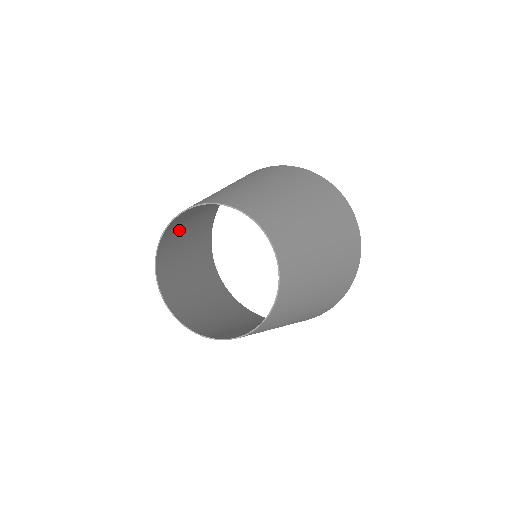
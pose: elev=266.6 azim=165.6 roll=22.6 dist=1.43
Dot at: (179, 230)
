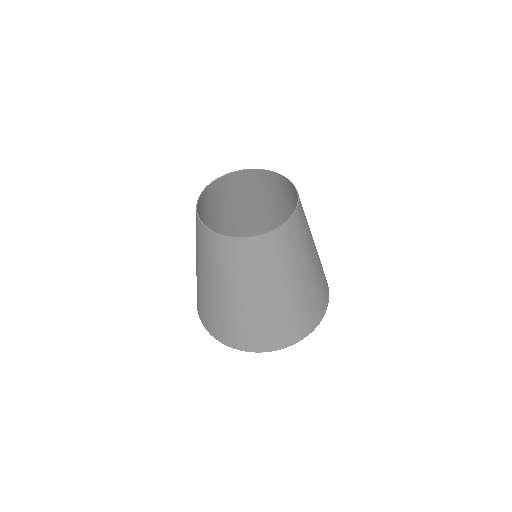
Dot at: occluded
